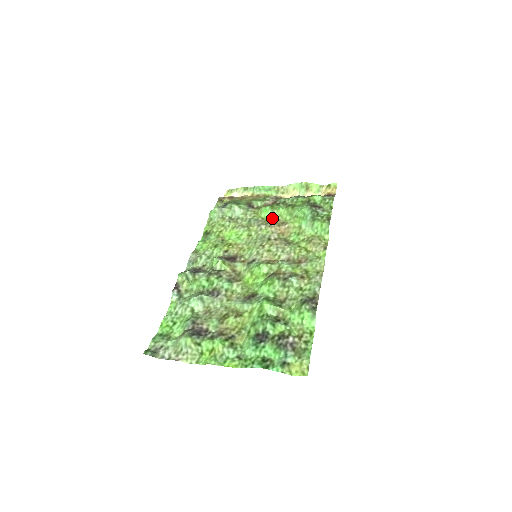
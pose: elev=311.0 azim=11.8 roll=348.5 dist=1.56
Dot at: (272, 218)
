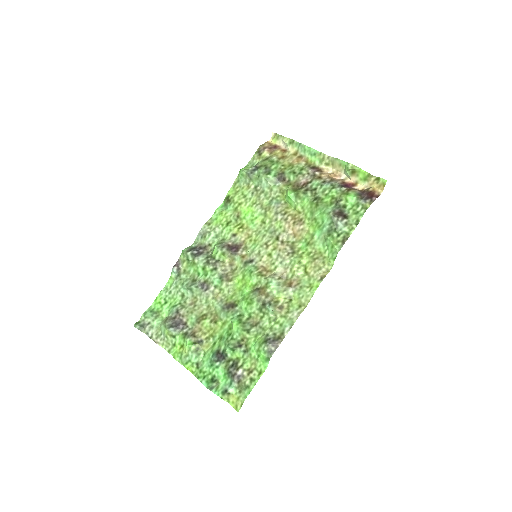
Dot at: (294, 207)
